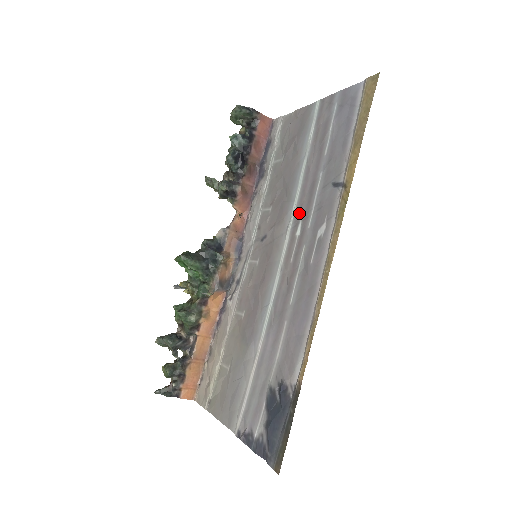
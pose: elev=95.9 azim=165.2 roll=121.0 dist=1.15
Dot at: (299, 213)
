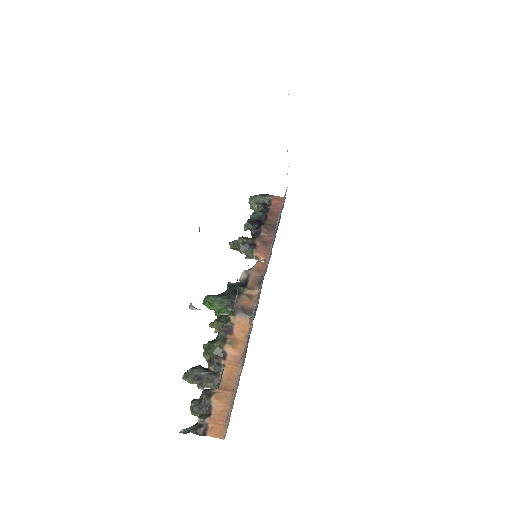
Dot at: occluded
